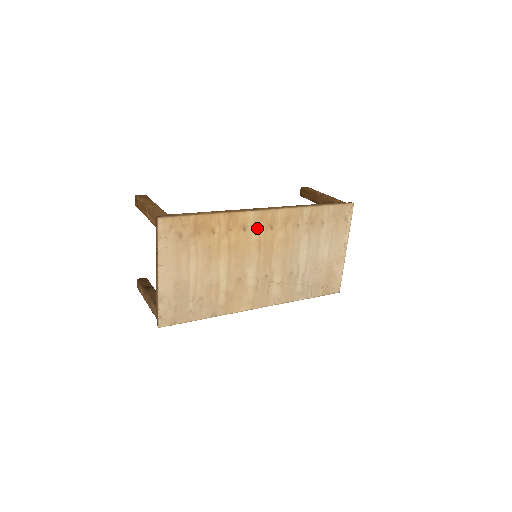
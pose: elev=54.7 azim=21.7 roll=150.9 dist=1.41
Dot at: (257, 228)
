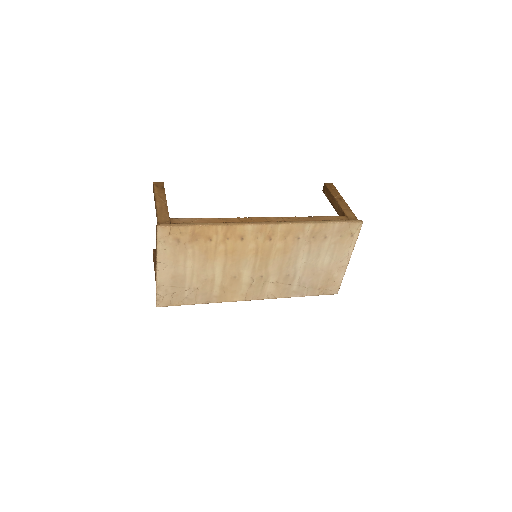
Dot at: (255, 238)
